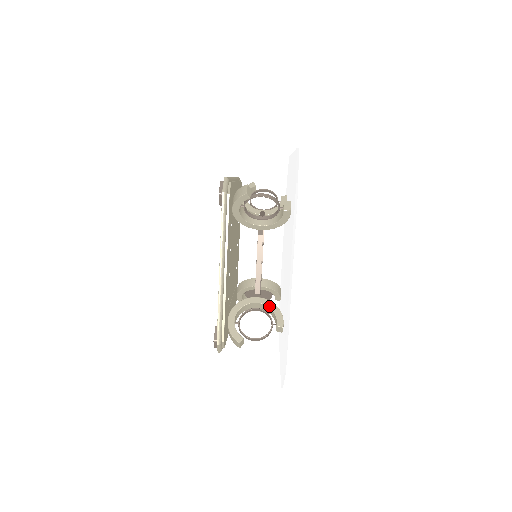
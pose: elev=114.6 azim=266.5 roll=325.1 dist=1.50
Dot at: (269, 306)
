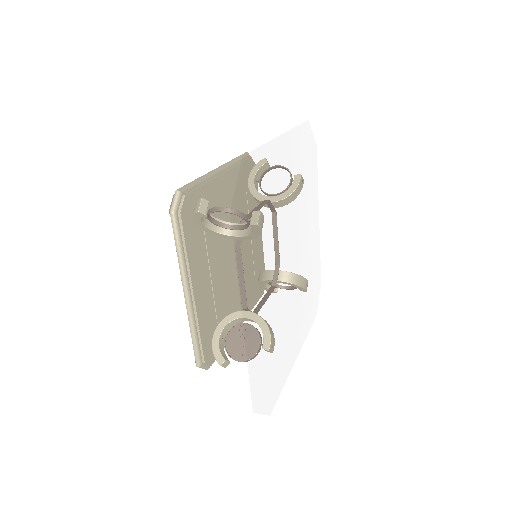
Dot at: occluded
